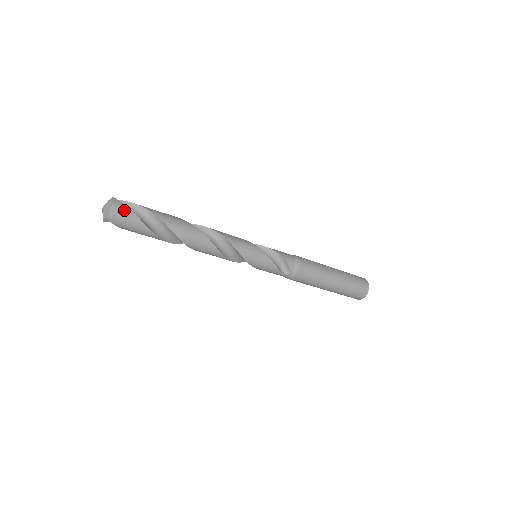
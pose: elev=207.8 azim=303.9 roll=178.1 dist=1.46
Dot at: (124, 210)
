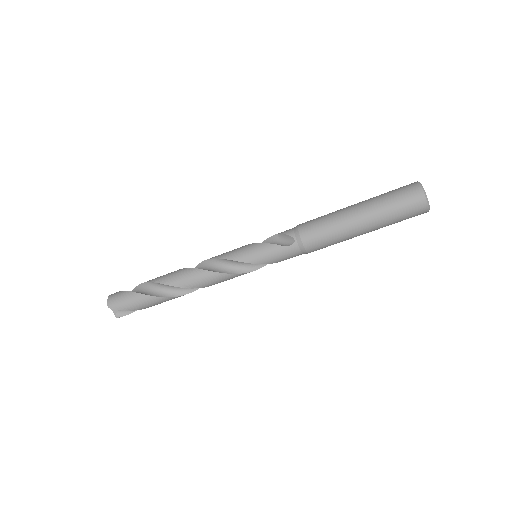
Dot at: (117, 294)
